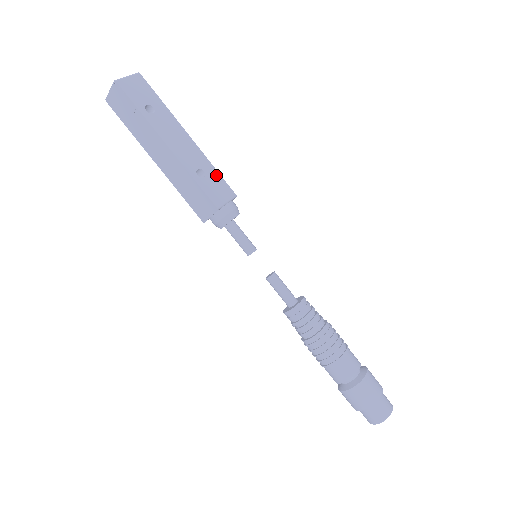
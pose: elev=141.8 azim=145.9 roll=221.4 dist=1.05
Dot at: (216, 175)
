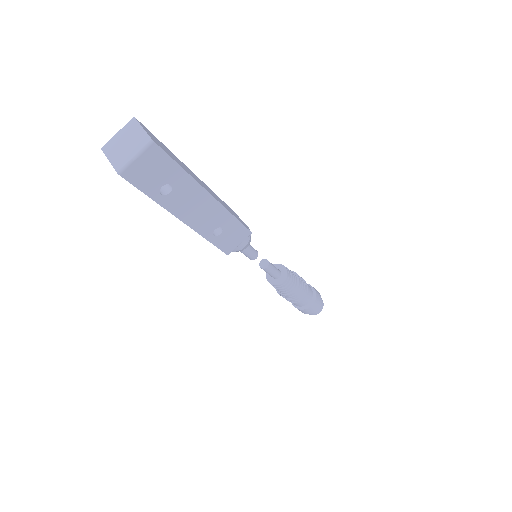
Dot at: (235, 224)
